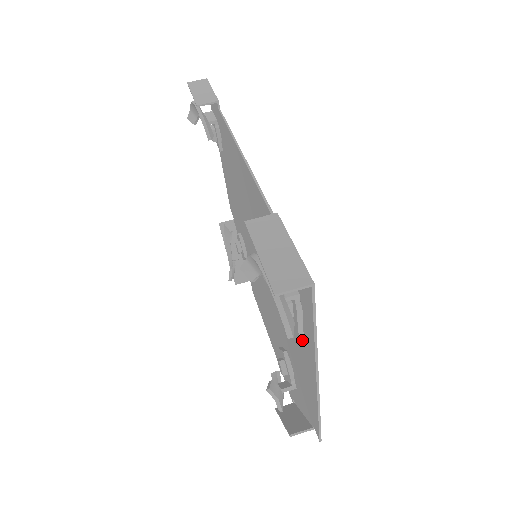
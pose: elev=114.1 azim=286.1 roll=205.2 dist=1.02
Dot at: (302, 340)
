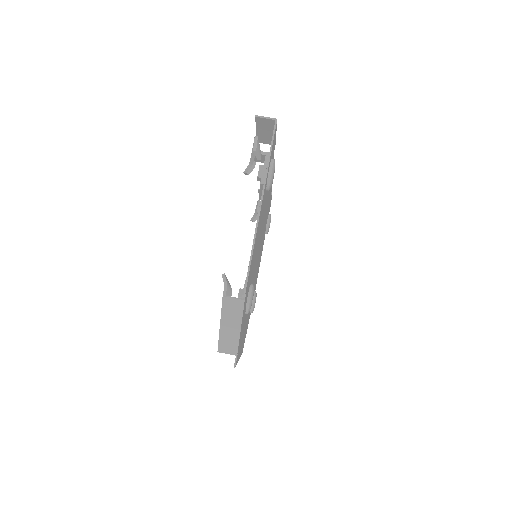
Dot at: occluded
